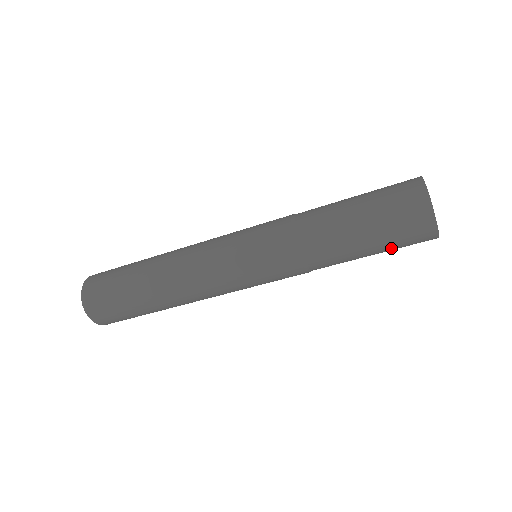
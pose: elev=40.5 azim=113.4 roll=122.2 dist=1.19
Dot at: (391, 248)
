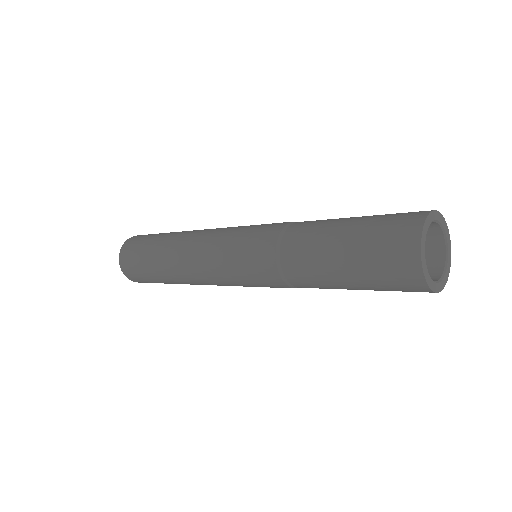
Dot at: (378, 289)
